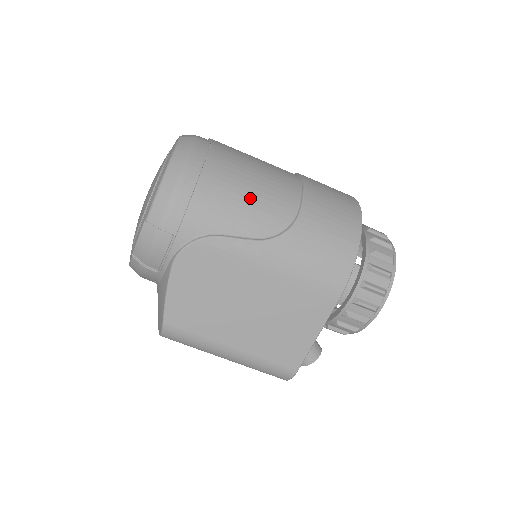
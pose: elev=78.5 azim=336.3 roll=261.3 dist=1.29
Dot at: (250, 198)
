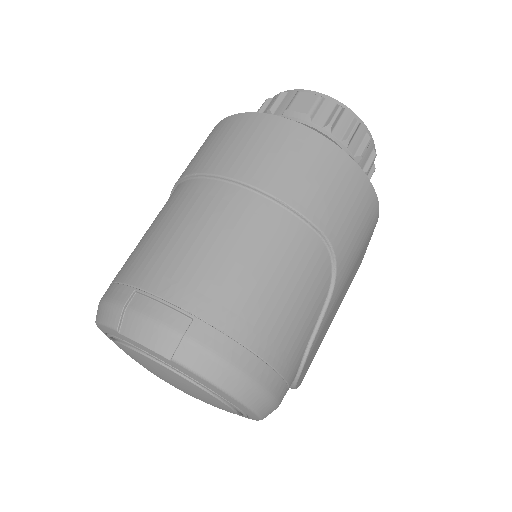
Dot at: (296, 296)
